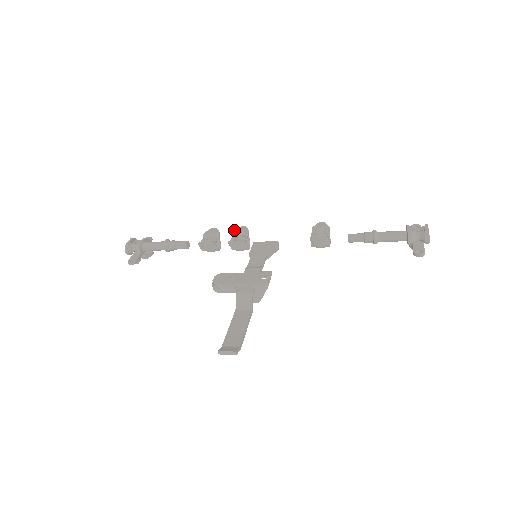
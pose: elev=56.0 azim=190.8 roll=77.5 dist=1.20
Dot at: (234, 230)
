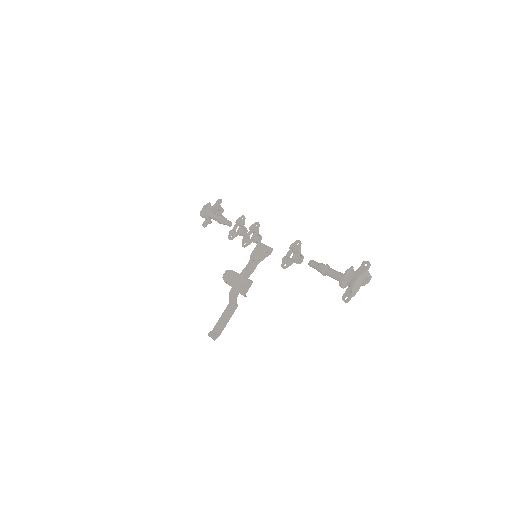
Dot at: (251, 225)
